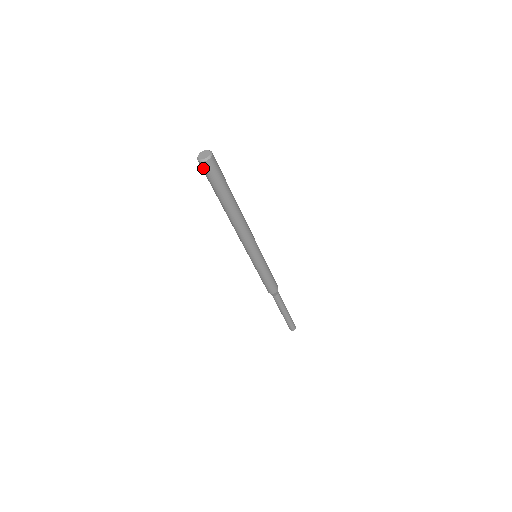
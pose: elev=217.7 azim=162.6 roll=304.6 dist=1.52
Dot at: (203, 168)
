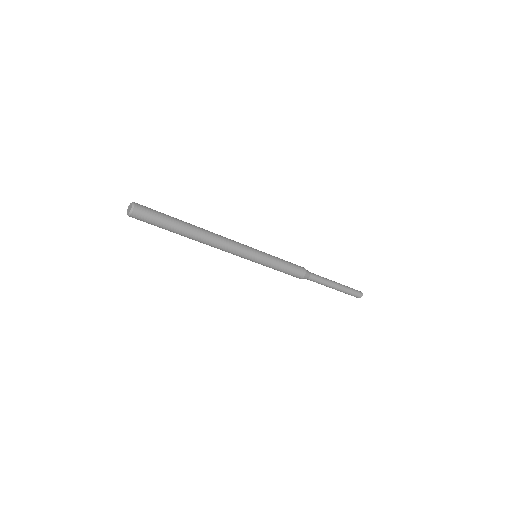
Dot at: (139, 217)
